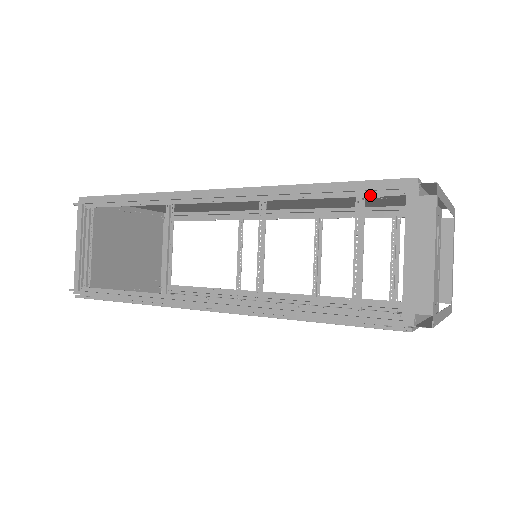
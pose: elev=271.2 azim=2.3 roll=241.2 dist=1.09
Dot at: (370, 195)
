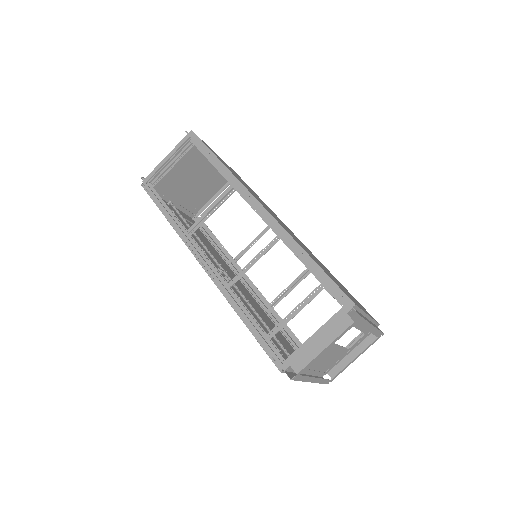
Dot at: (328, 289)
